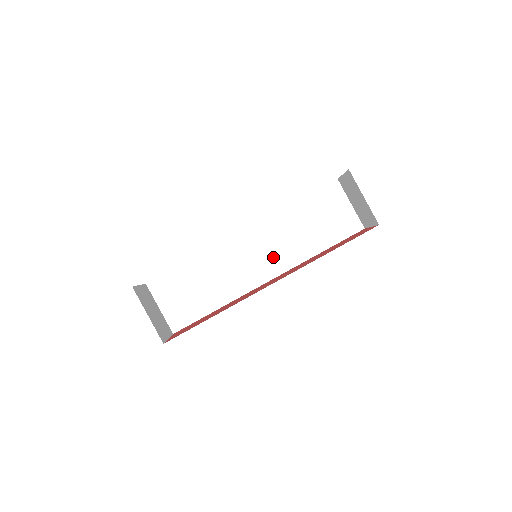
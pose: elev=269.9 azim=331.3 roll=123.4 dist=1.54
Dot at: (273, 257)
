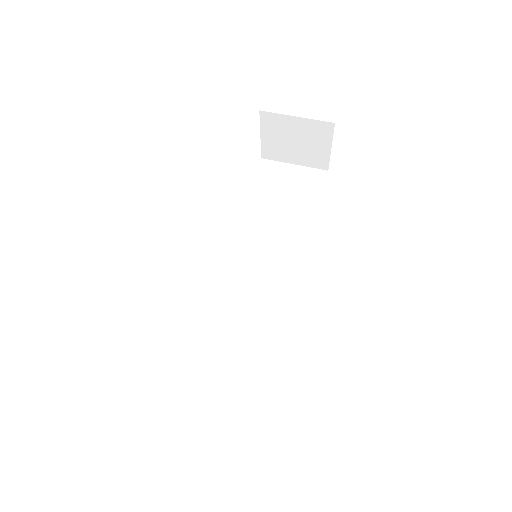
Dot at: (275, 261)
